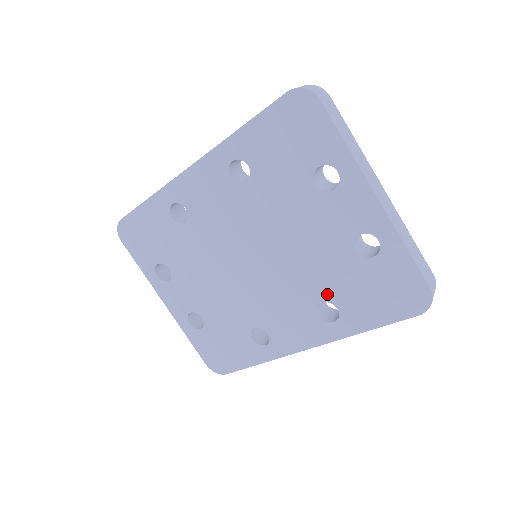
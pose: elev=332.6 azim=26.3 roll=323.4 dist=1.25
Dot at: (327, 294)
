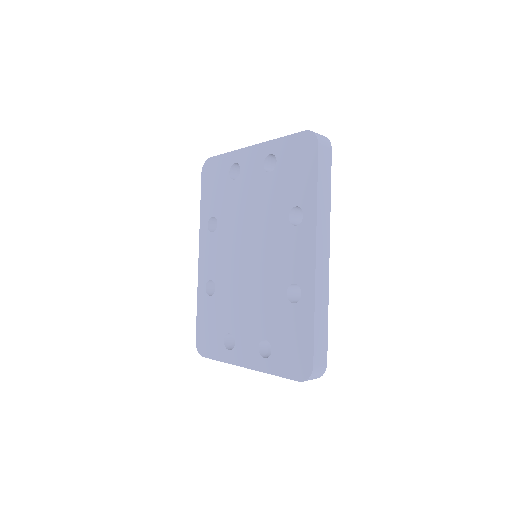
Dot at: (285, 209)
